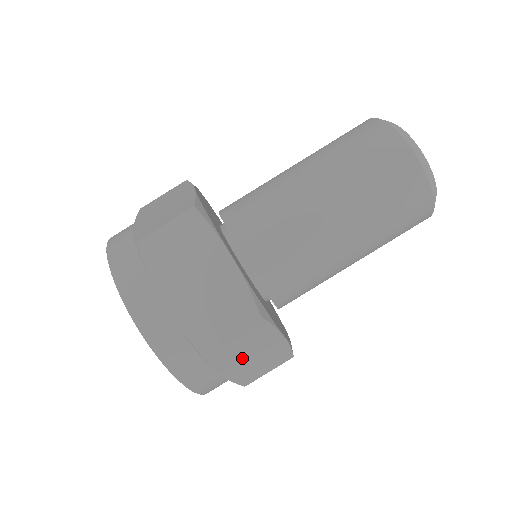
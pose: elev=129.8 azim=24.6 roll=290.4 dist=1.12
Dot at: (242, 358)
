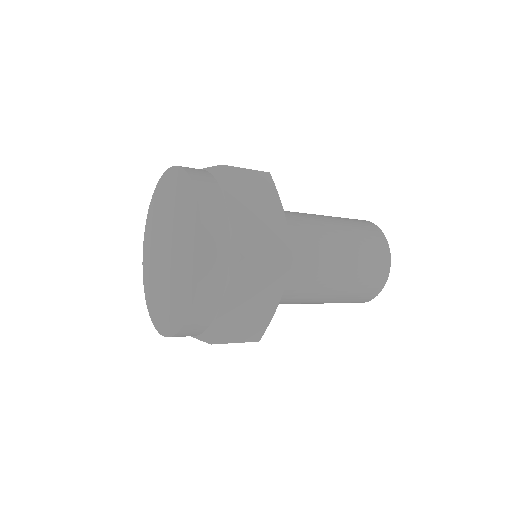
Dot at: occluded
